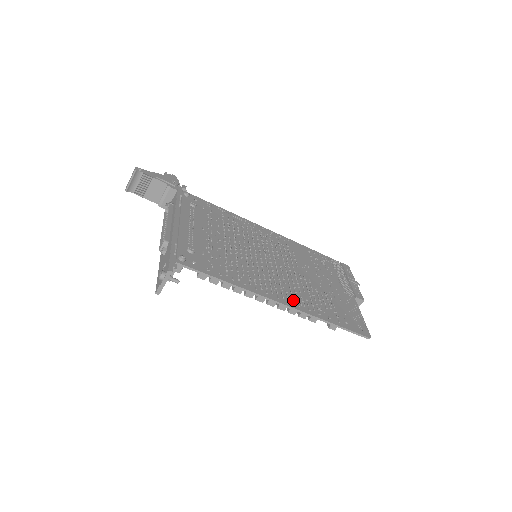
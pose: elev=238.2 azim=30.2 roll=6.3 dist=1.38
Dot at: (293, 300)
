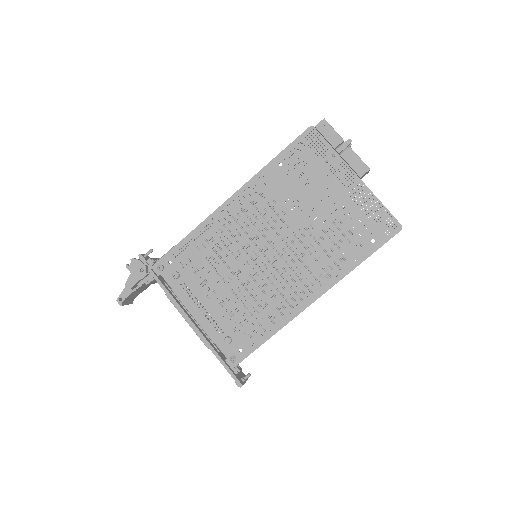
Dot at: (319, 284)
